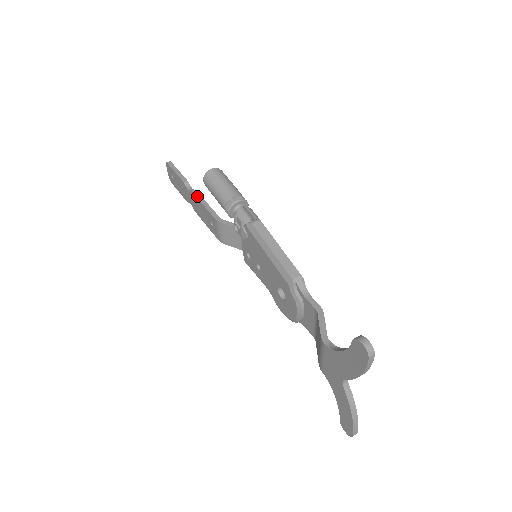
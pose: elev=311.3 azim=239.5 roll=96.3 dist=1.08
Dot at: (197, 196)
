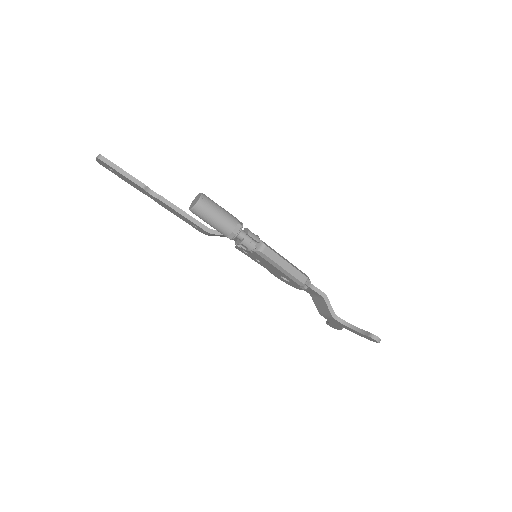
Dot at: (171, 206)
